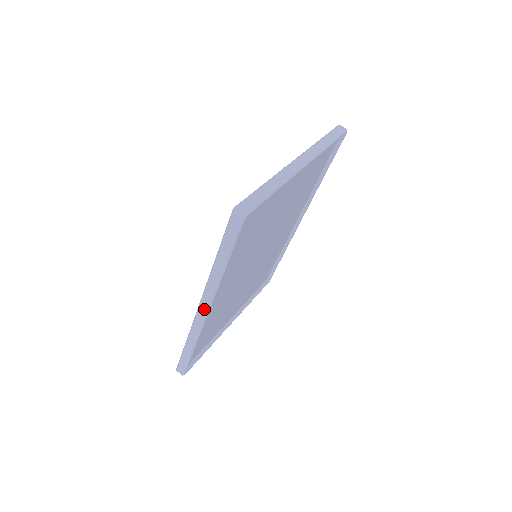
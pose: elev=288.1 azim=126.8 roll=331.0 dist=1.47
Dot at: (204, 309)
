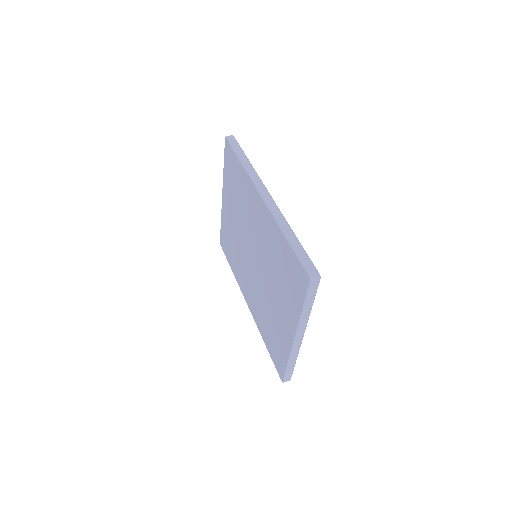
Dot at: (265, 191)
